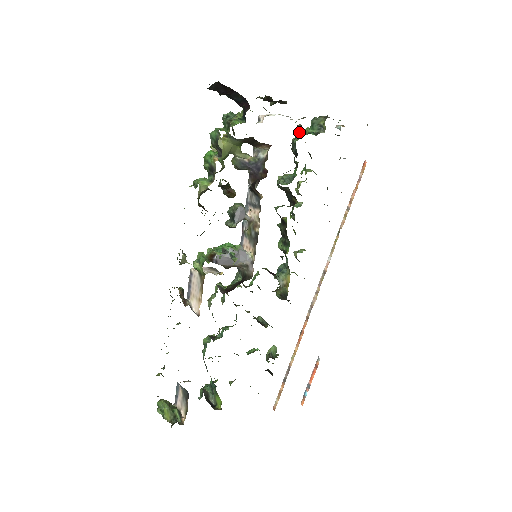
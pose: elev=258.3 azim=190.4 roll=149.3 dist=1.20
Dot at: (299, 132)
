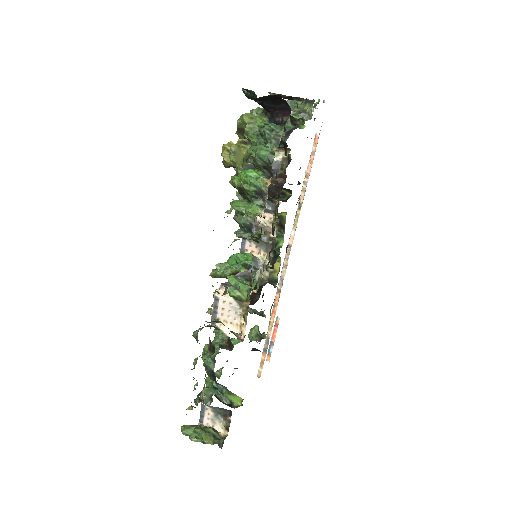
Dot at: occluded
